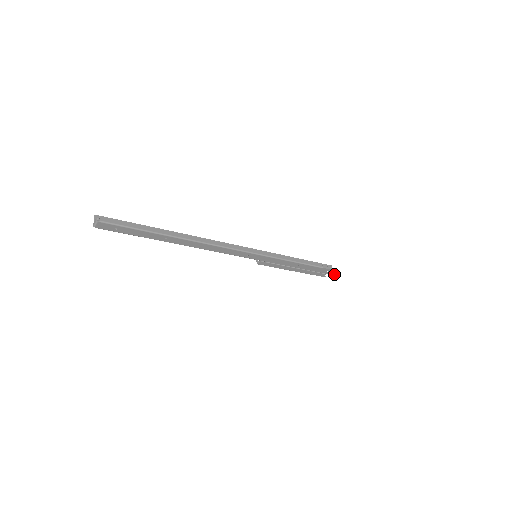
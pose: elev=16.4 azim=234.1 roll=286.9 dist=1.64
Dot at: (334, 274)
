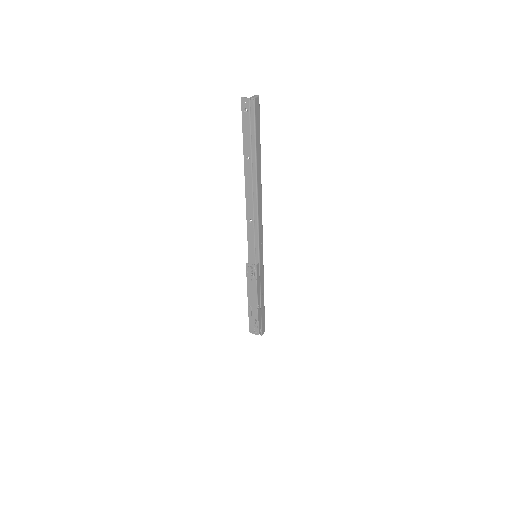
Dot at: (262, 333)
